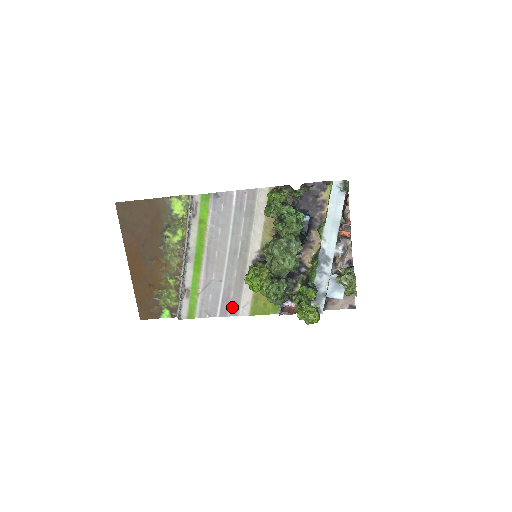
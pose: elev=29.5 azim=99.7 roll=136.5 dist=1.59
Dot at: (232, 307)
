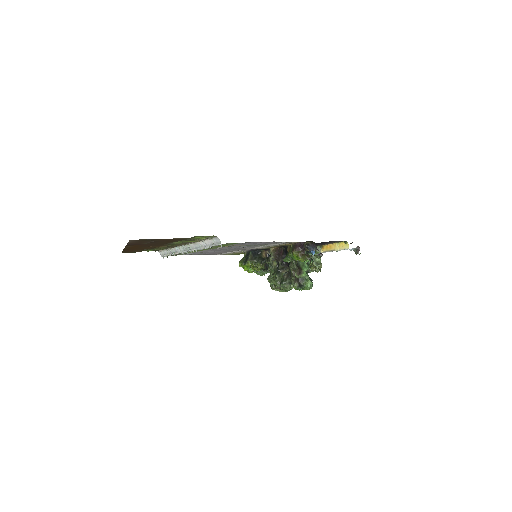
Dot at: occluded
